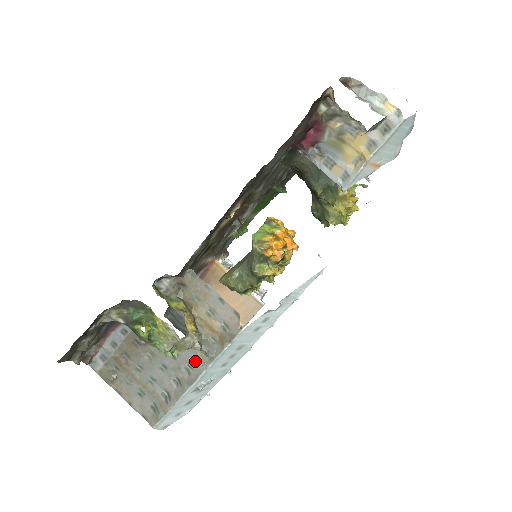
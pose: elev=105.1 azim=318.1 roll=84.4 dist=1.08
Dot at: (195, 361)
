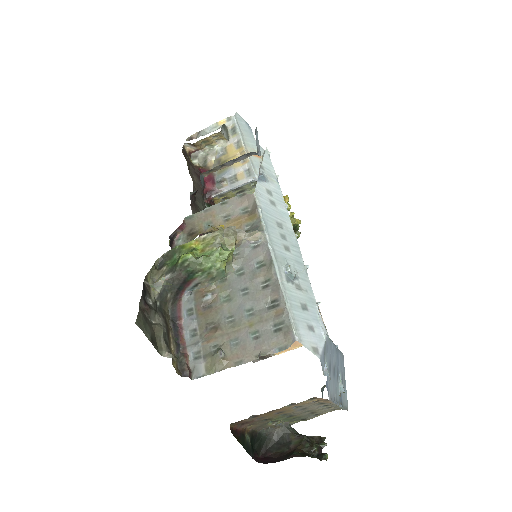
Dot at: (257, 253)
